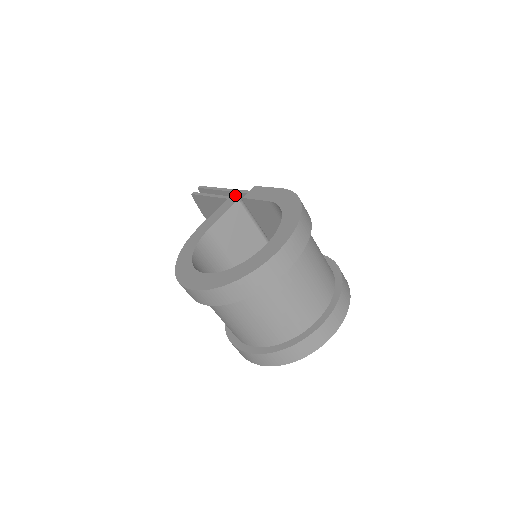
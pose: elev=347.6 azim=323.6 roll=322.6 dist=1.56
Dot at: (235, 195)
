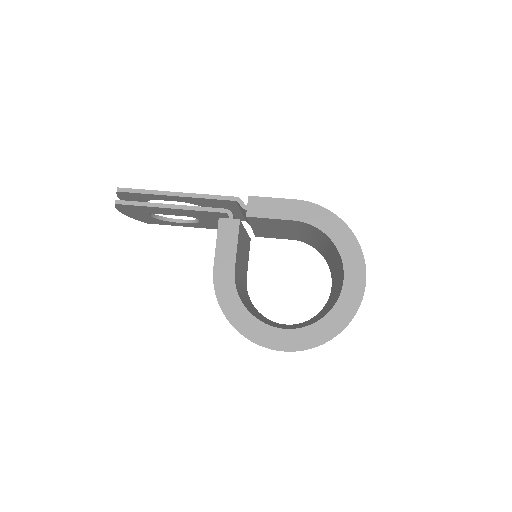
Dot at: (202, 200)
